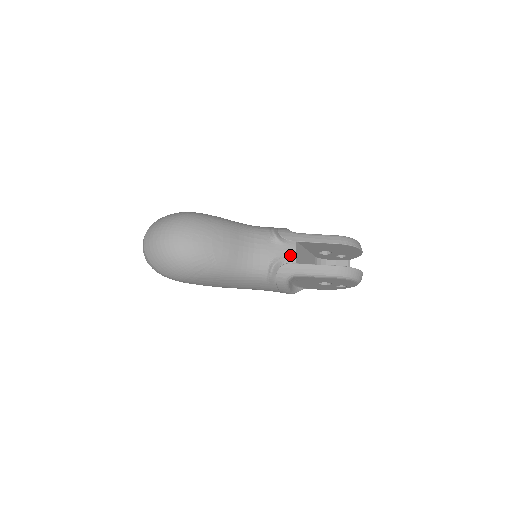
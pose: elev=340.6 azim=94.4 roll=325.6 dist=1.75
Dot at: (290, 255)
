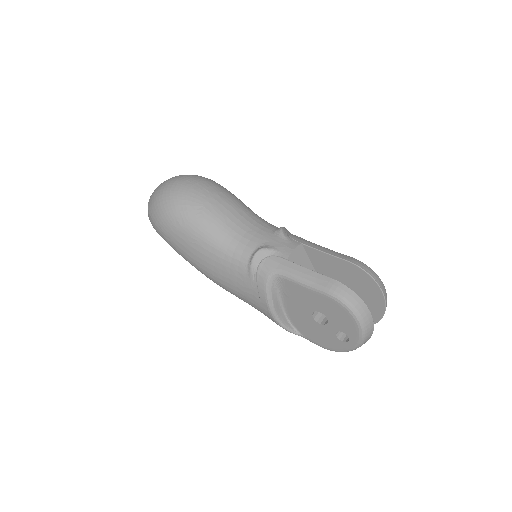
Dot at: (285, 250)
